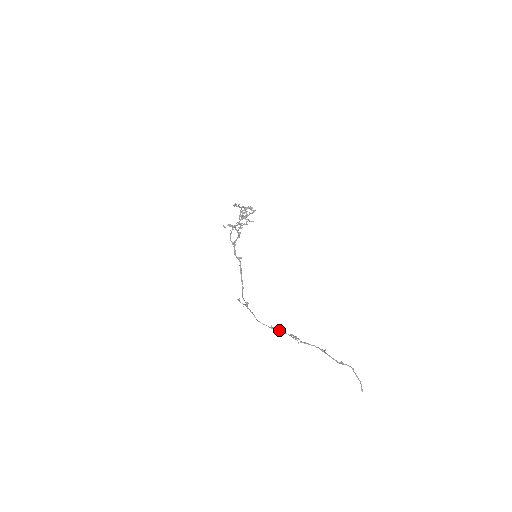
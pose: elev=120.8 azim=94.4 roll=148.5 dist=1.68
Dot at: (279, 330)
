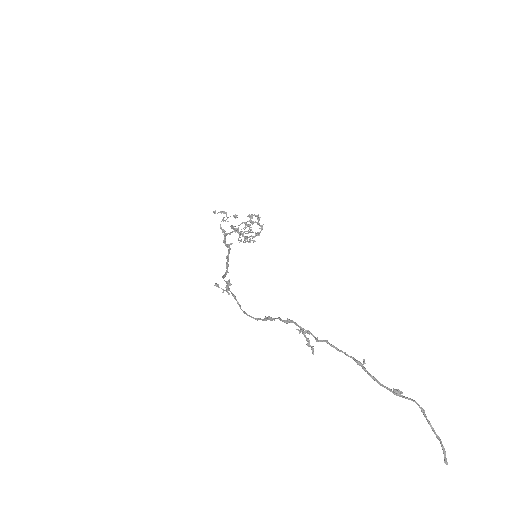
Dot at: occluded
